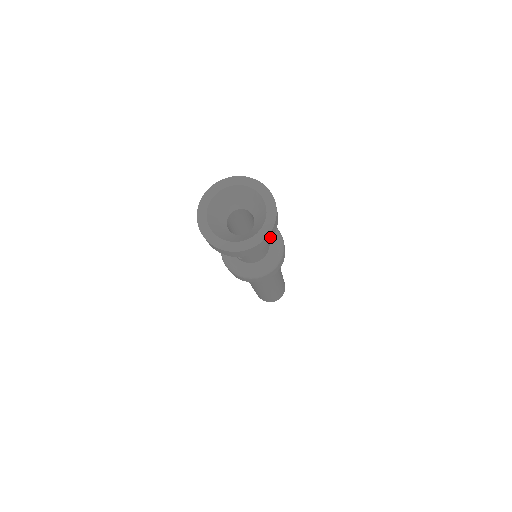
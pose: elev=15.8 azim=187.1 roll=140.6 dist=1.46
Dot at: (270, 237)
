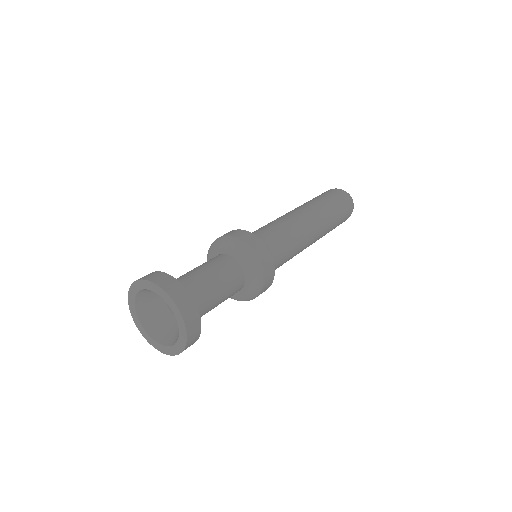
Dot at: (195, 336)
